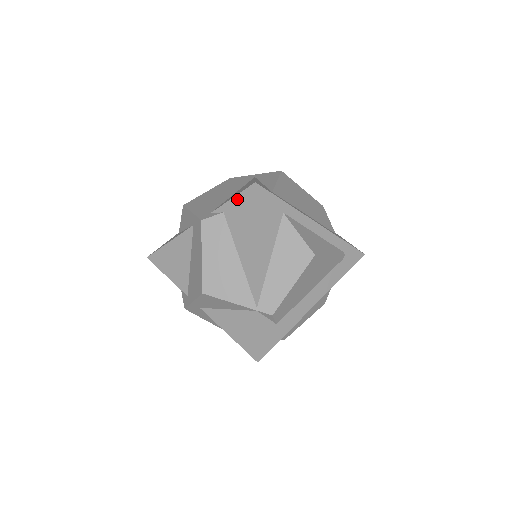
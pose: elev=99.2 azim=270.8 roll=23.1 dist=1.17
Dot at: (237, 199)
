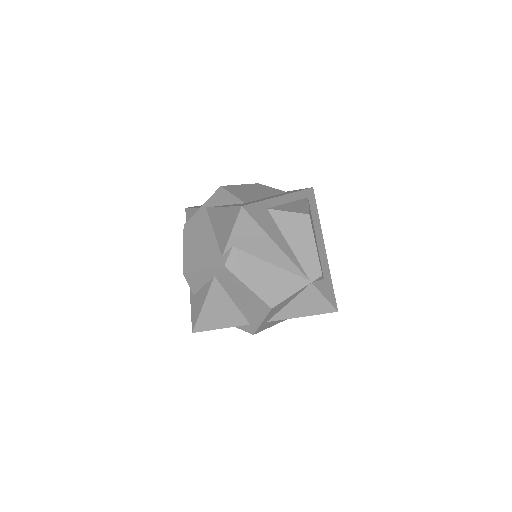
Dot at: (236, 229)
